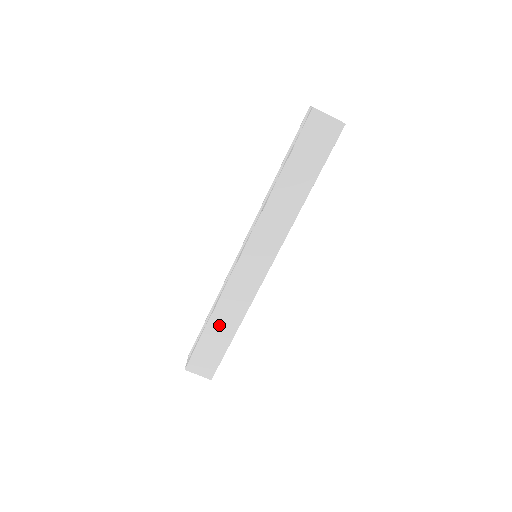
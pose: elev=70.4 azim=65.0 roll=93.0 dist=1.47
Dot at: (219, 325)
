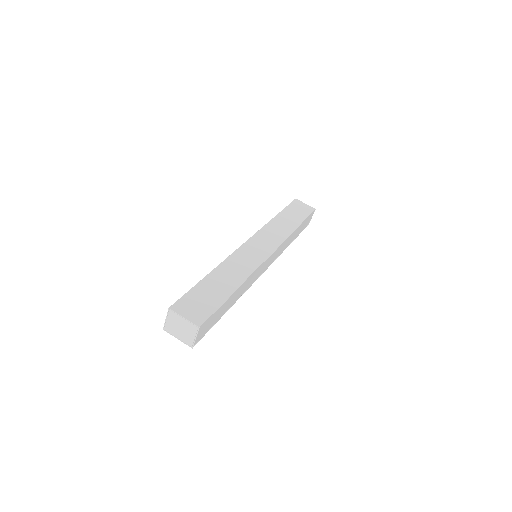
Dot at: (220, 278)
